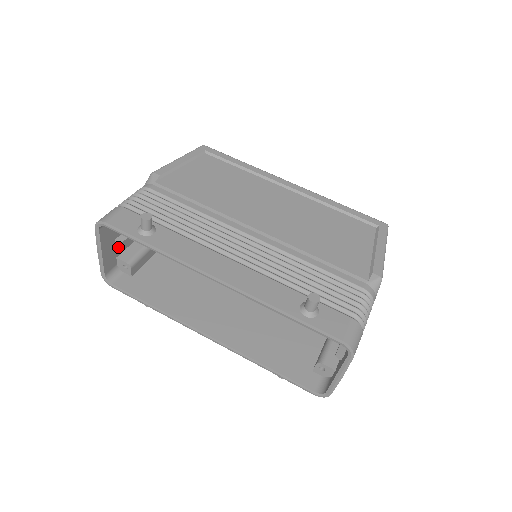
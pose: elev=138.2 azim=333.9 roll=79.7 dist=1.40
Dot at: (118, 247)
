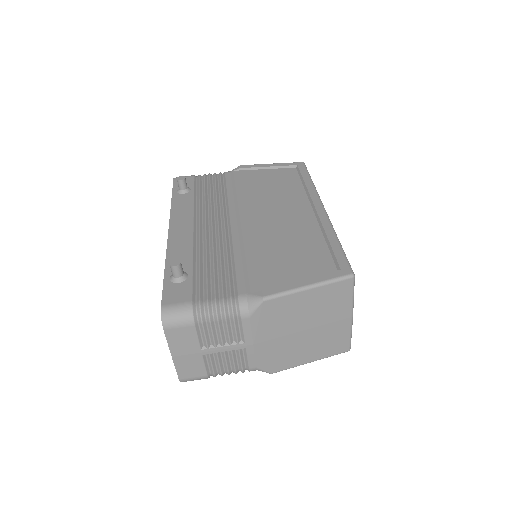
Dot at: occluded
